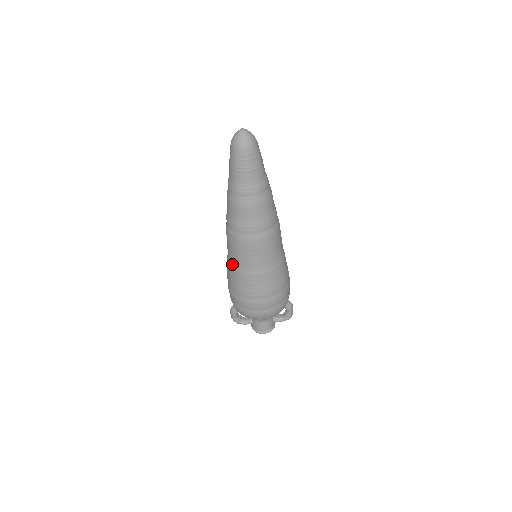
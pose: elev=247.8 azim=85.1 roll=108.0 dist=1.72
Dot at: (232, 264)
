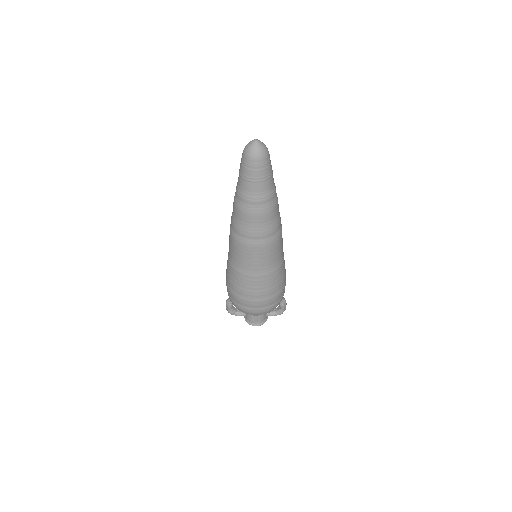
Dot at: (233, 263)
